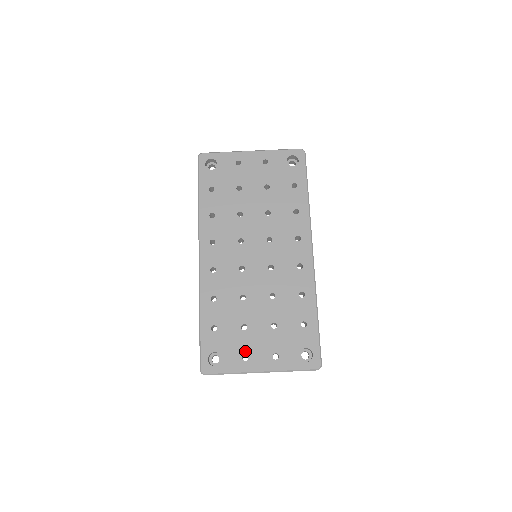
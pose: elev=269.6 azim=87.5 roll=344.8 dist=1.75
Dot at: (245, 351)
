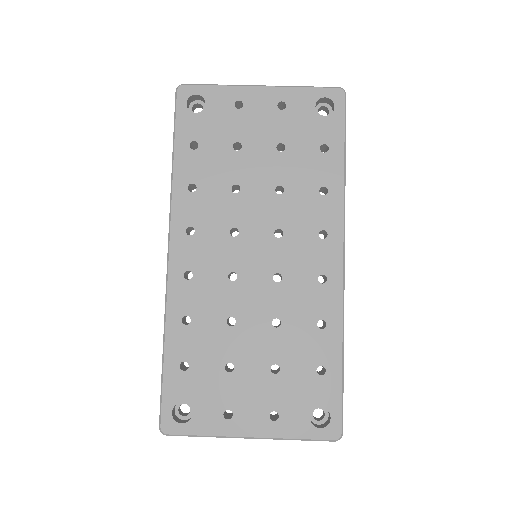
Dot at: (228, 404)
